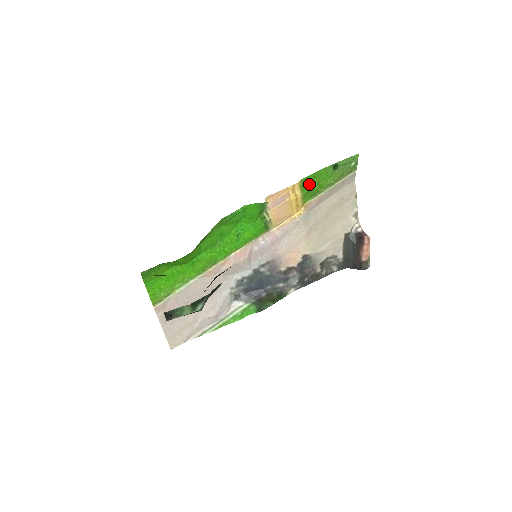
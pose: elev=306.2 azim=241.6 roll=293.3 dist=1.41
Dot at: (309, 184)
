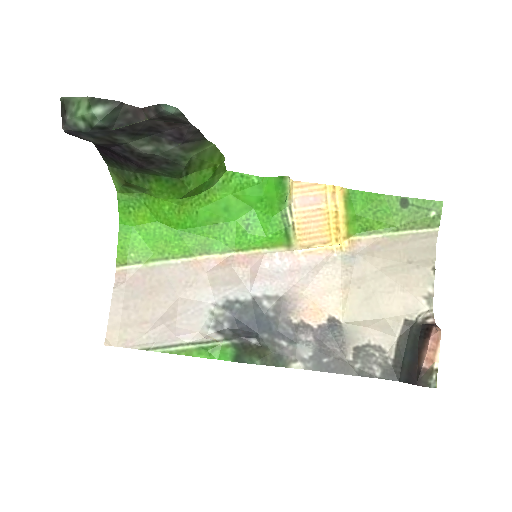
Dot at: (360, 205)
